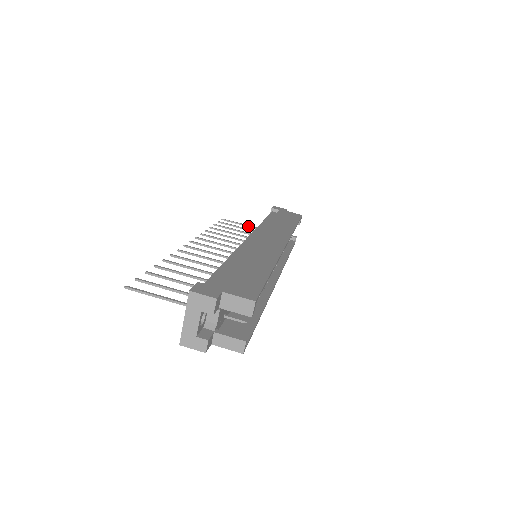
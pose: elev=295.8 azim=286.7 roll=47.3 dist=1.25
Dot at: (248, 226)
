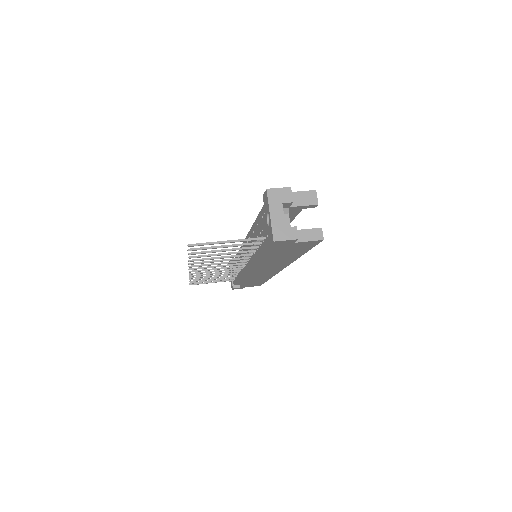
Dot at: (216, 282)
